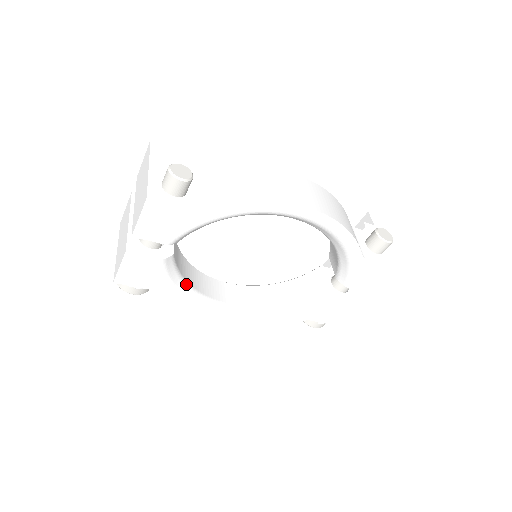
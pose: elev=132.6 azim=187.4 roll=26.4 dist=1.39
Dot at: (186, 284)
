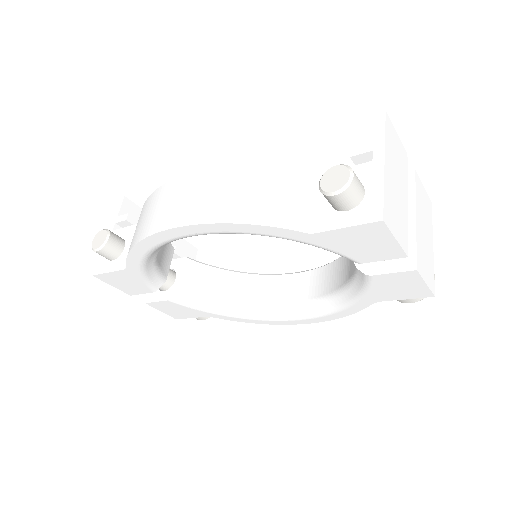
Dot at: (225, 302)
